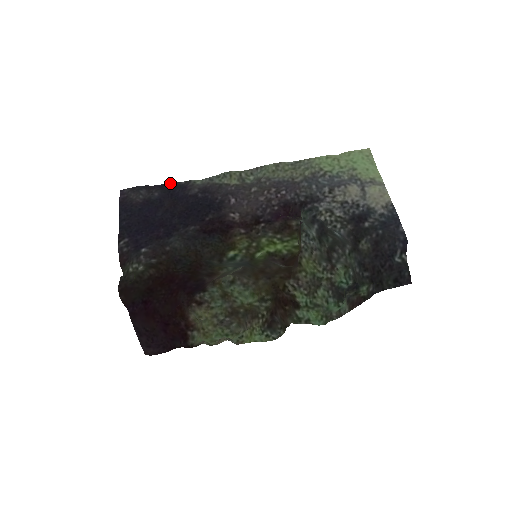
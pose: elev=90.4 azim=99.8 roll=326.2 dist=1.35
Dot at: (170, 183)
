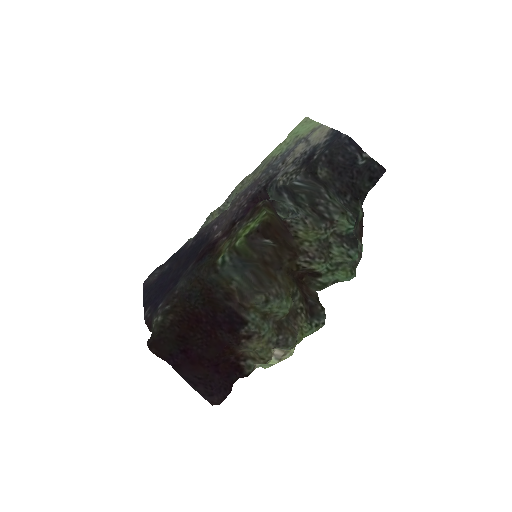
Dot at: (175, 253)
